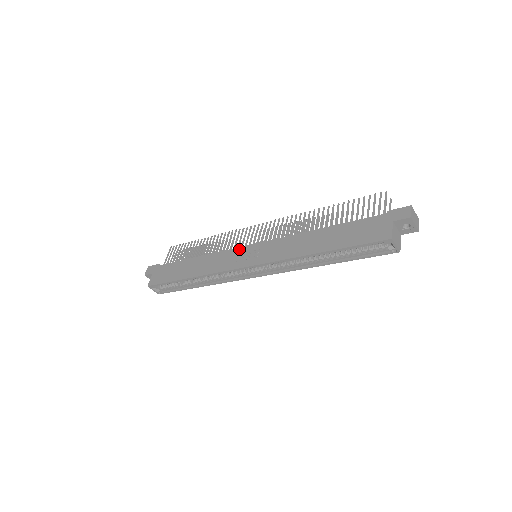
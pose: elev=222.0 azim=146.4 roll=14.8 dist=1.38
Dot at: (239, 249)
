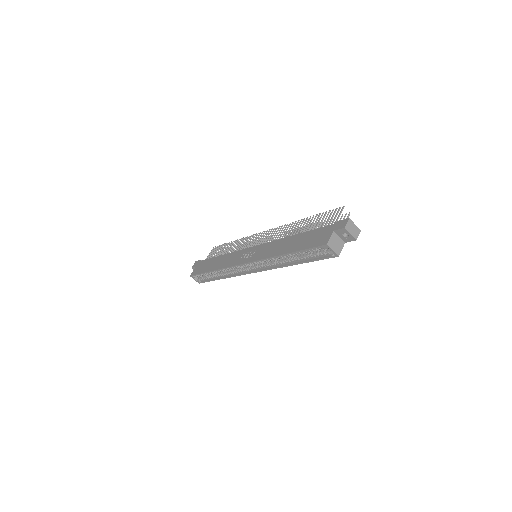
Dot at: (245, 250)
